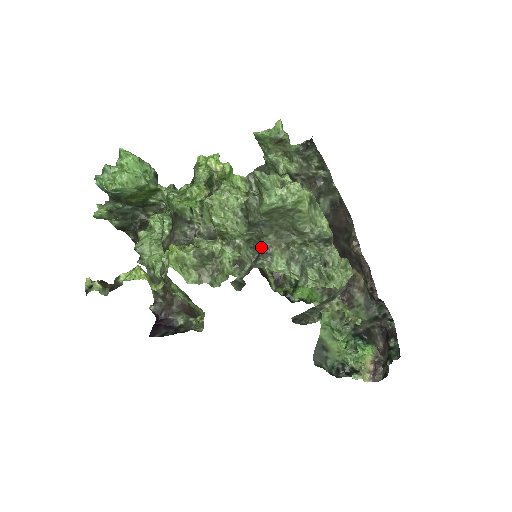
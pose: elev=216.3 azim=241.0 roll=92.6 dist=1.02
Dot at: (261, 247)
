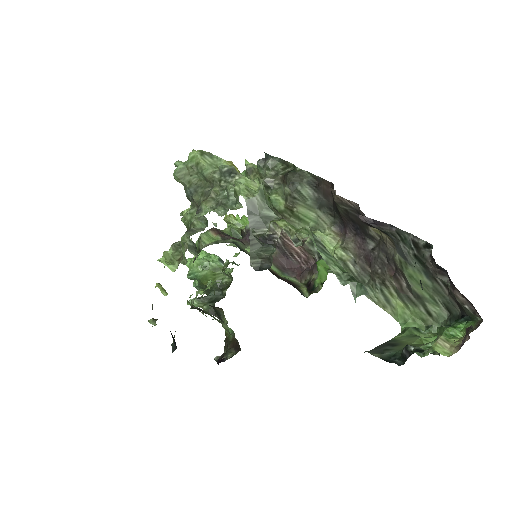
Dot at: (197, 211)
